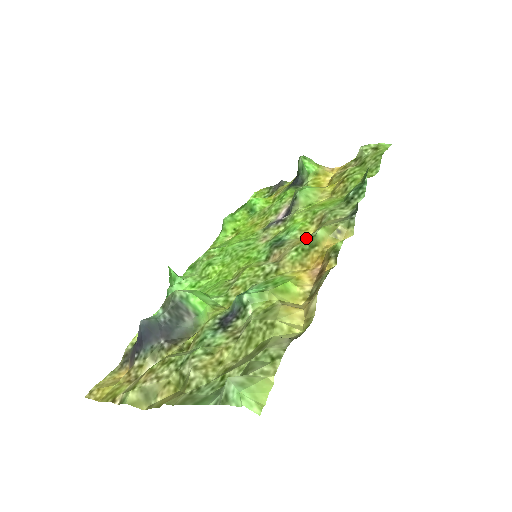
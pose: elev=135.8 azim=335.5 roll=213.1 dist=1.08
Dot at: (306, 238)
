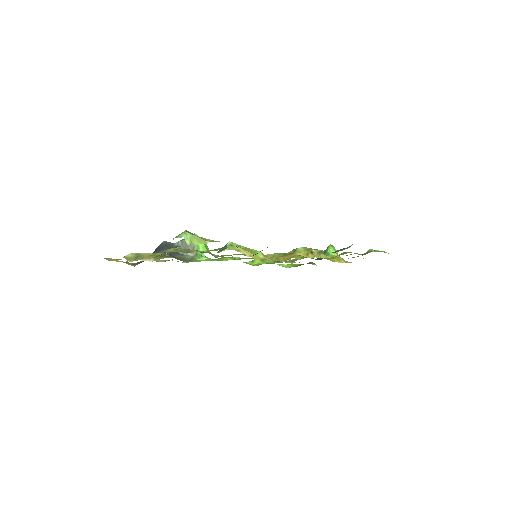
Dot at: occluded
